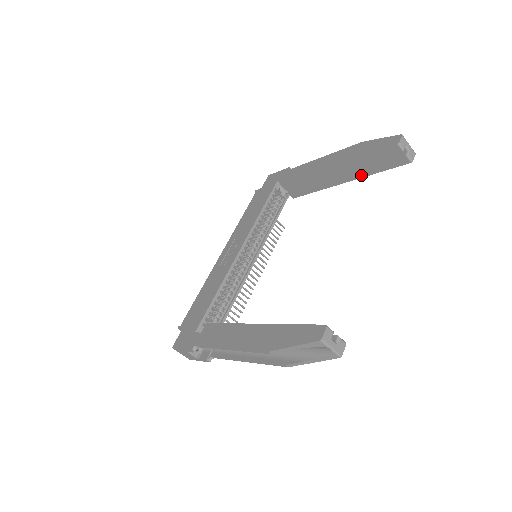
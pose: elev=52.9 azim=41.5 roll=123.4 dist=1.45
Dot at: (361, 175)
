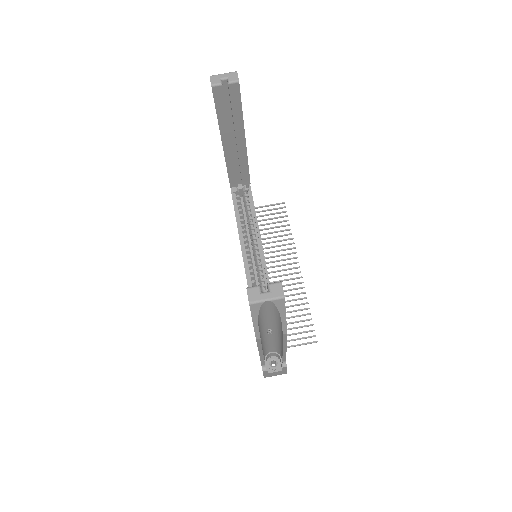
Dot at: (241, 126)
